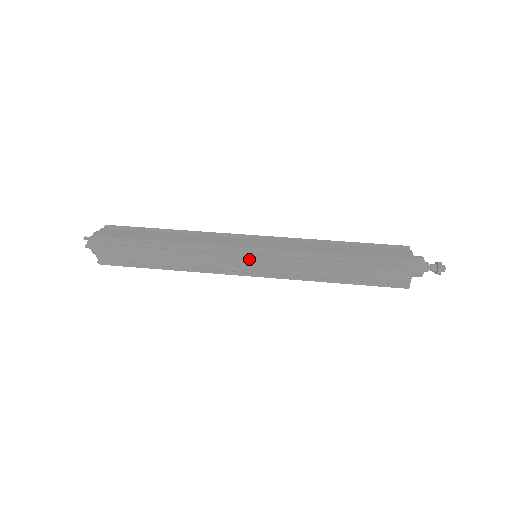
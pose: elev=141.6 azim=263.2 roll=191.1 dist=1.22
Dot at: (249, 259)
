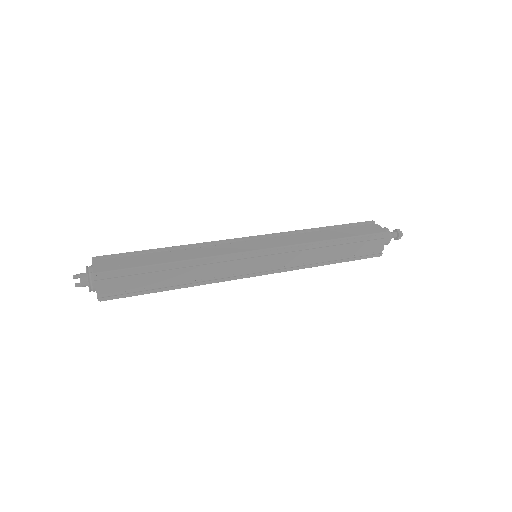
Dot at: (256, 261)
